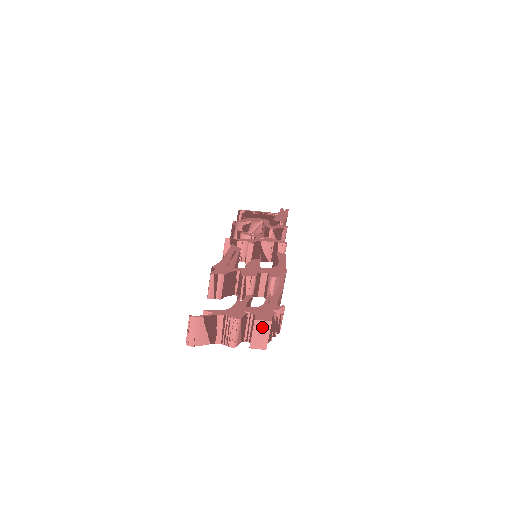
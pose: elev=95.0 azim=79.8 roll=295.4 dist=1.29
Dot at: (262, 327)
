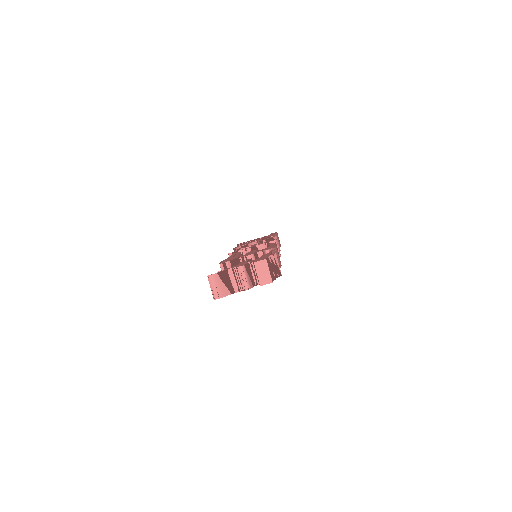
Dot at: (261, 266)
